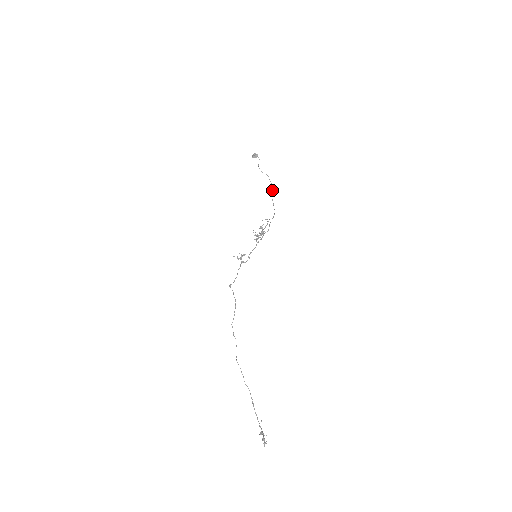
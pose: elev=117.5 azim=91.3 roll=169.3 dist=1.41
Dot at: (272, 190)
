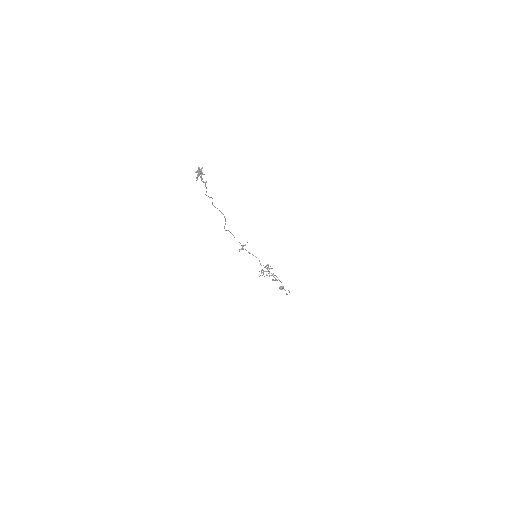
Dot at: occluded
